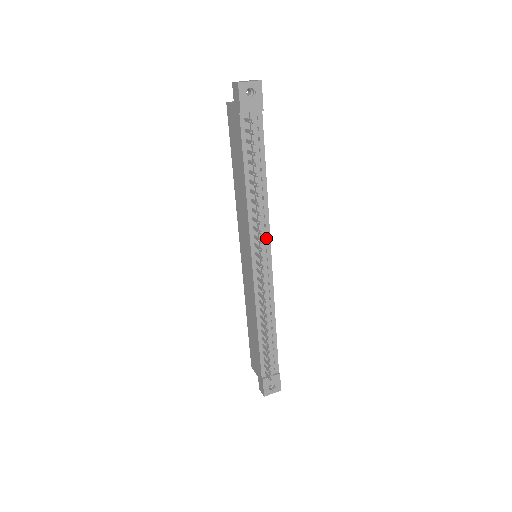
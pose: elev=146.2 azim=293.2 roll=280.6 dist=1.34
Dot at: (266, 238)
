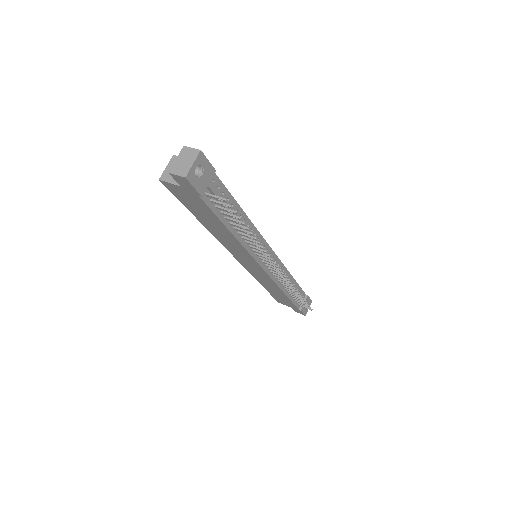
Dot at: (263, 244)
